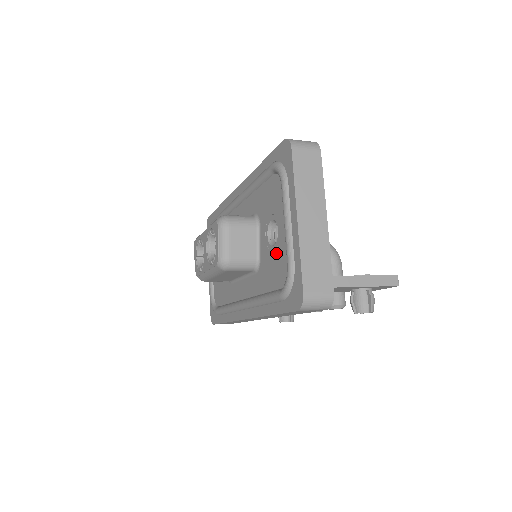
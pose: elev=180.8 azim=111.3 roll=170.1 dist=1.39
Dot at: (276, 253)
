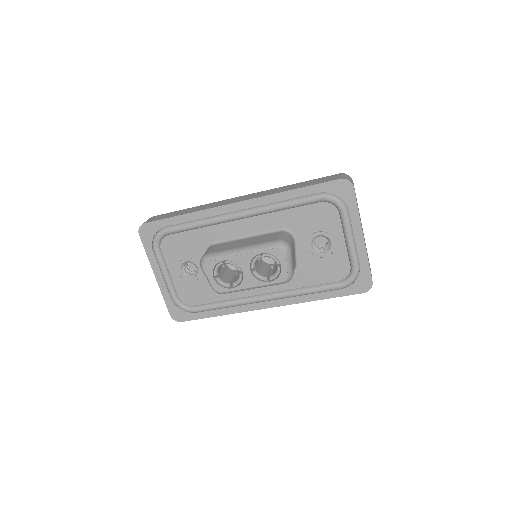
Dot at: (329, 259)
